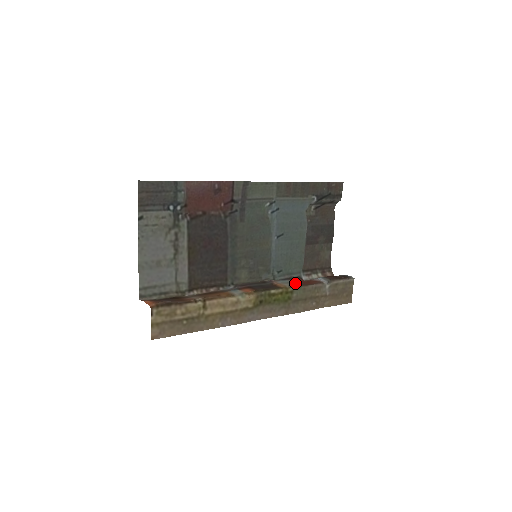
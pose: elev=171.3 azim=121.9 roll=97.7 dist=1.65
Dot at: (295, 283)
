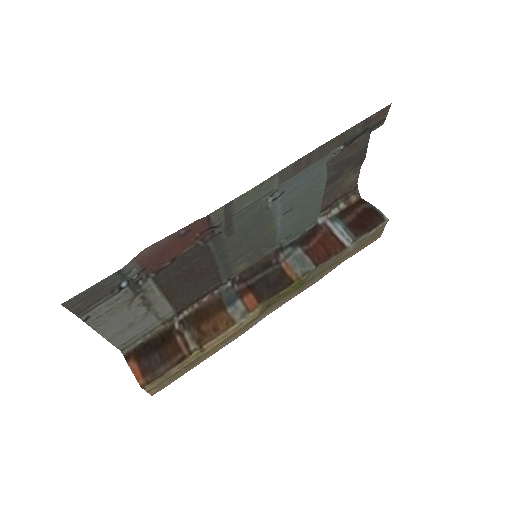
Dot at: (310, 260)
